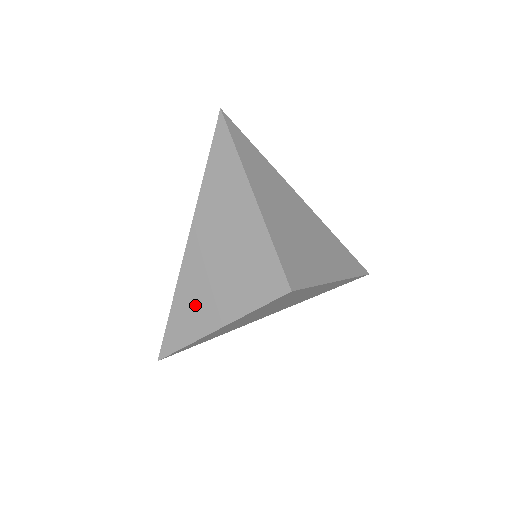
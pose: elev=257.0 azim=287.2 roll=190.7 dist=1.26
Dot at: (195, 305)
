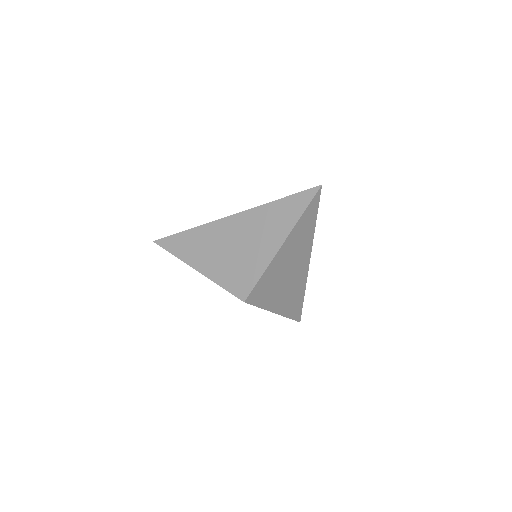
Dot at: (199, 245)
